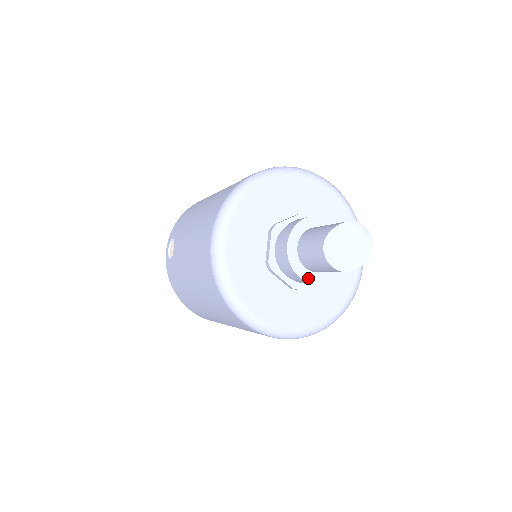
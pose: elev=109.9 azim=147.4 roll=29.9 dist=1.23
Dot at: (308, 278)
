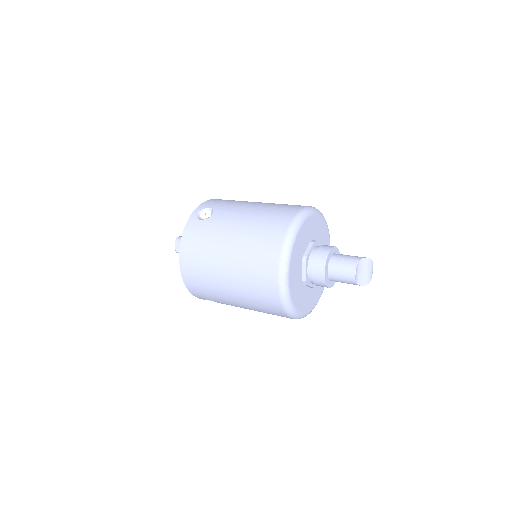
Dot at: (326, 278)
